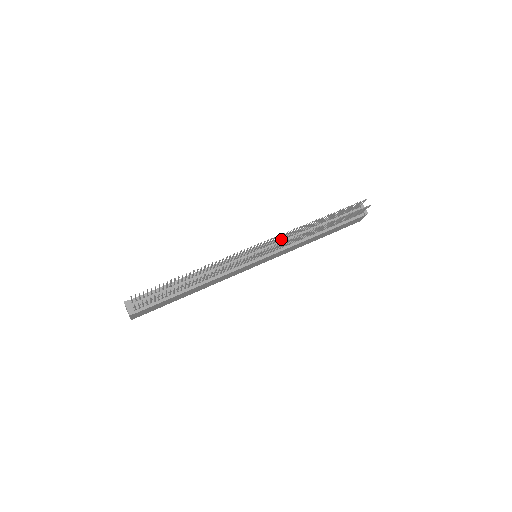
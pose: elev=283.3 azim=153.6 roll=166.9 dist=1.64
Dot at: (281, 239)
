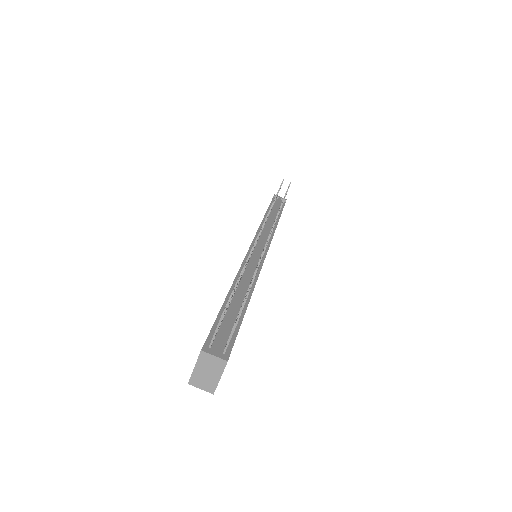
Dot at: occluded
